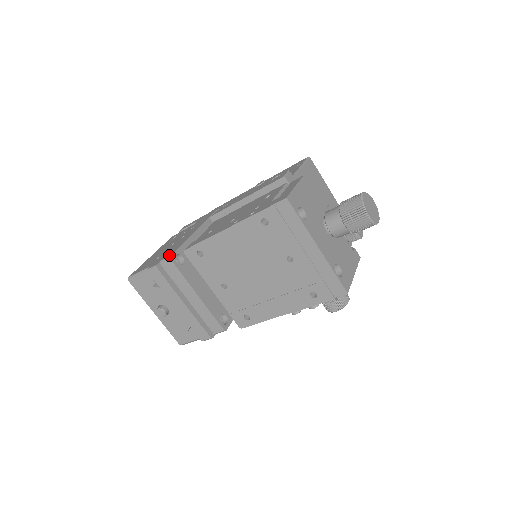
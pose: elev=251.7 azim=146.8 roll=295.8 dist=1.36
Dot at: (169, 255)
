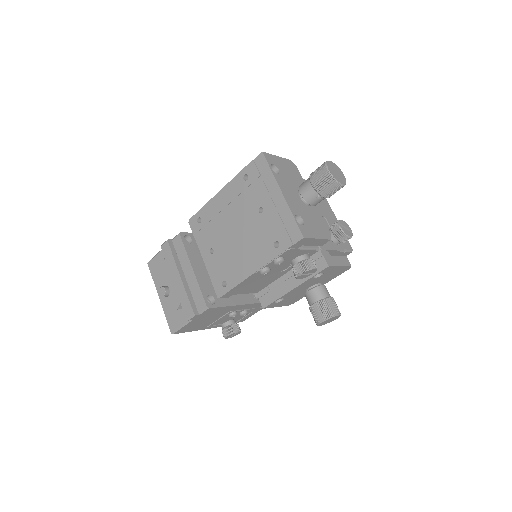
Dot at: (181, 233)
